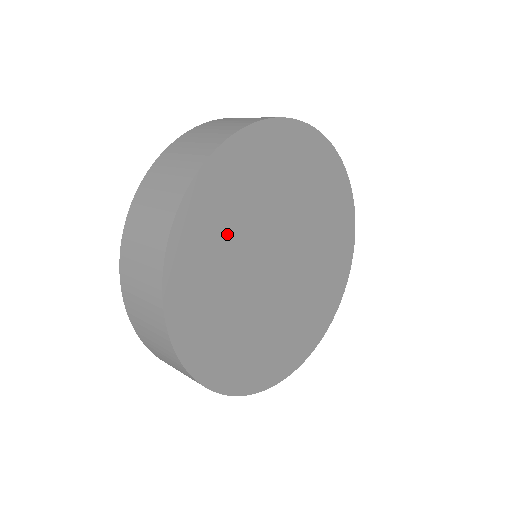
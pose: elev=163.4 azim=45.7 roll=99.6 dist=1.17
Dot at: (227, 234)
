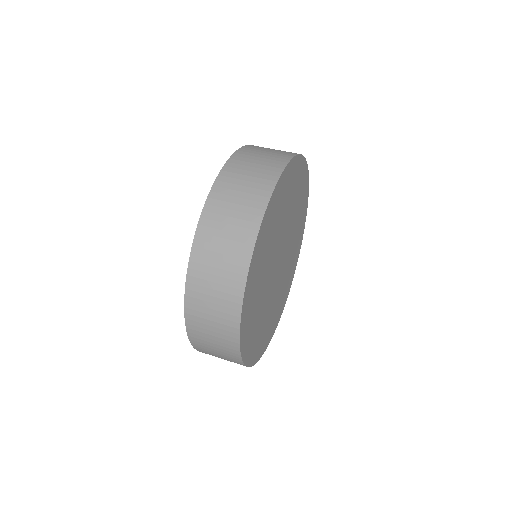
Dot at: (259, 296)
